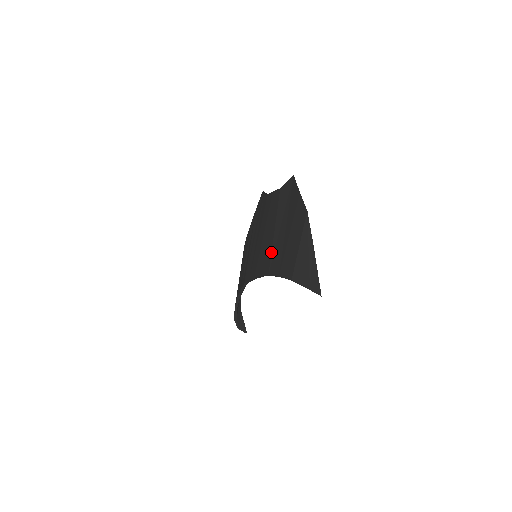
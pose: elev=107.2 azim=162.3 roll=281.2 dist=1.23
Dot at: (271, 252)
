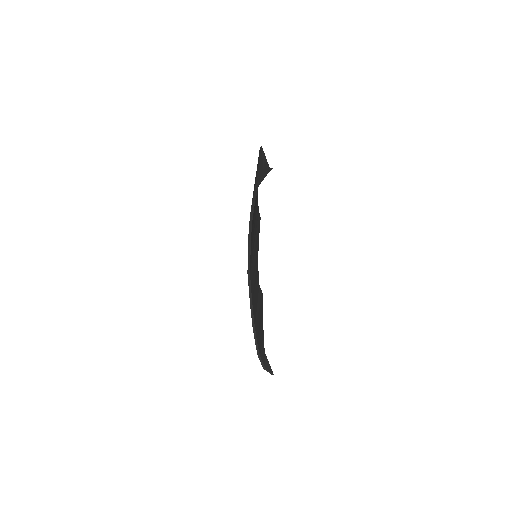
Dot at: occluded
